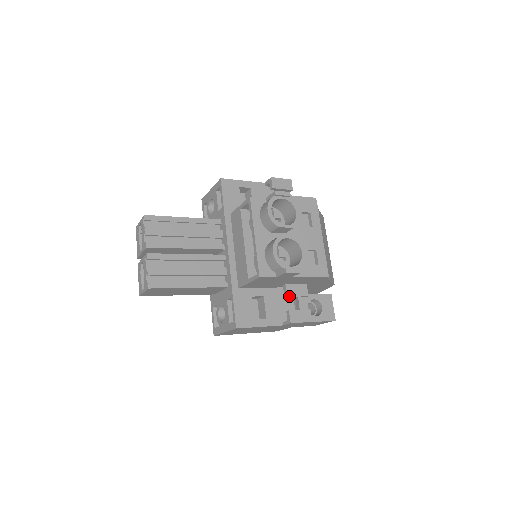
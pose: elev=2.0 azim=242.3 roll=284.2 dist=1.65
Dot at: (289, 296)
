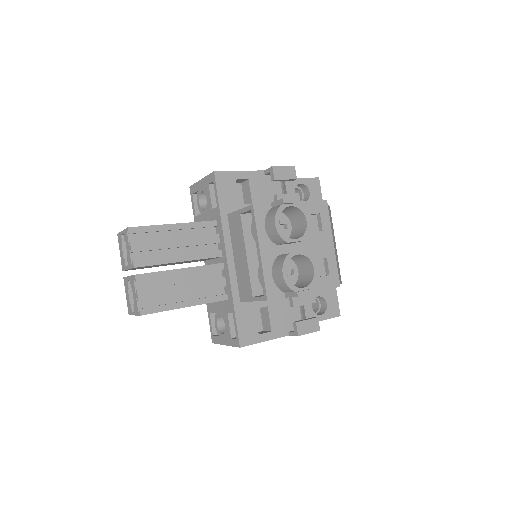
Dot at: (296, 306)
